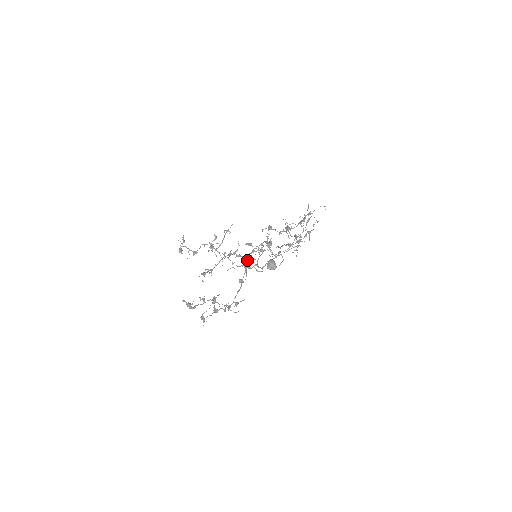
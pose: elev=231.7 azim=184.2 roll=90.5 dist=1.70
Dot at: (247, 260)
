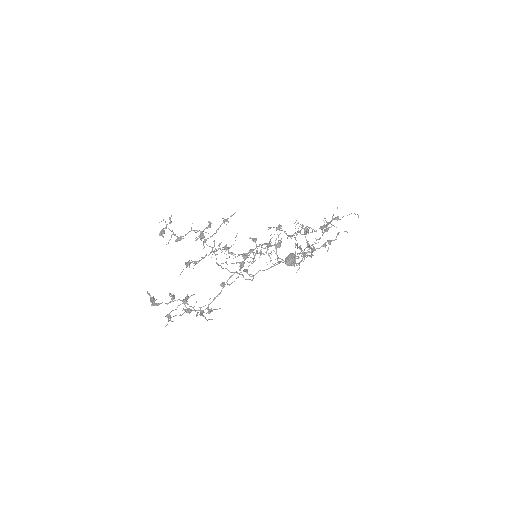
Dot at: (245, 258)
